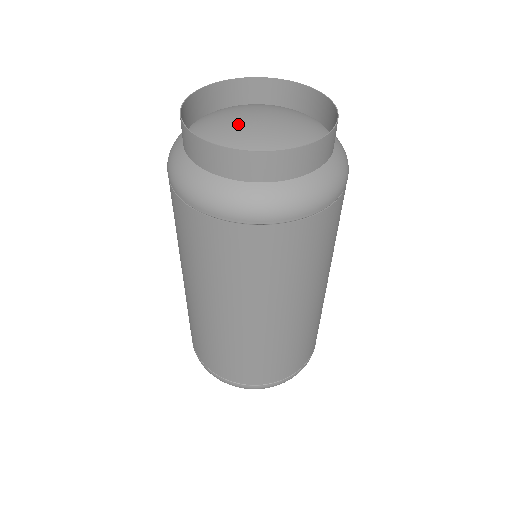
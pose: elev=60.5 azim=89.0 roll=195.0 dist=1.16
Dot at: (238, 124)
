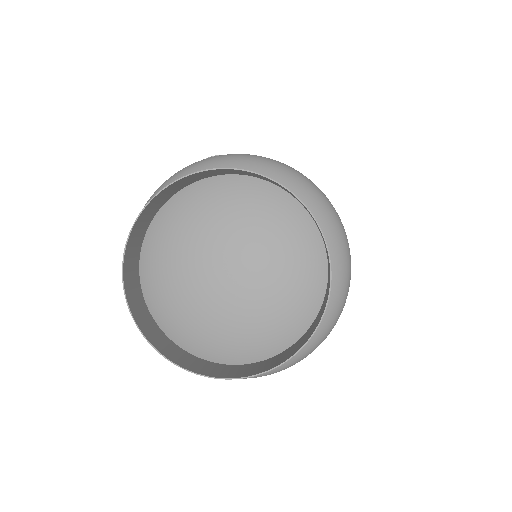
Dot at: (203, 285)
